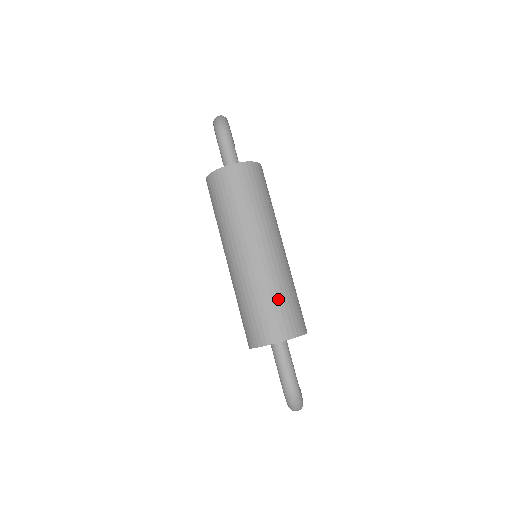
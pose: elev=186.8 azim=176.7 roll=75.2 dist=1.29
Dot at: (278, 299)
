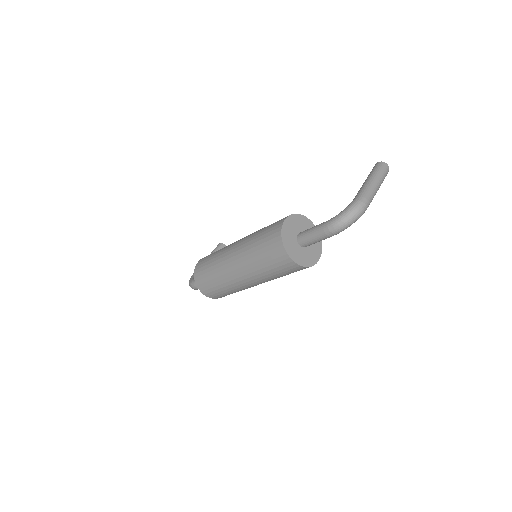
Dot at: (223, 291)
